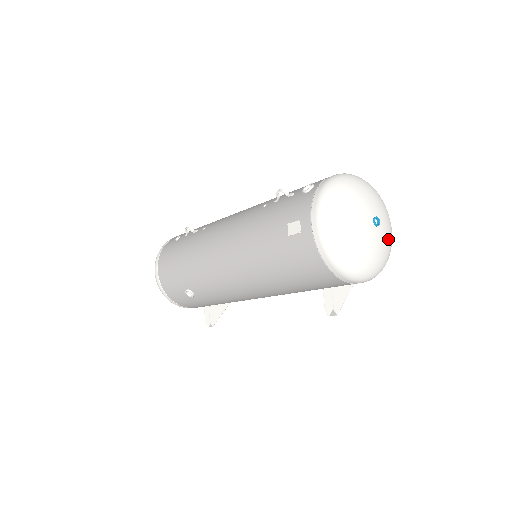
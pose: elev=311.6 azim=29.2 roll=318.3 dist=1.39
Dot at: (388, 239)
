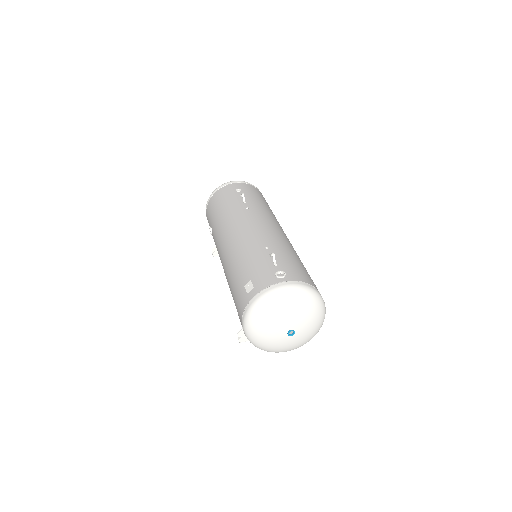
Dot at: (295, 344)
